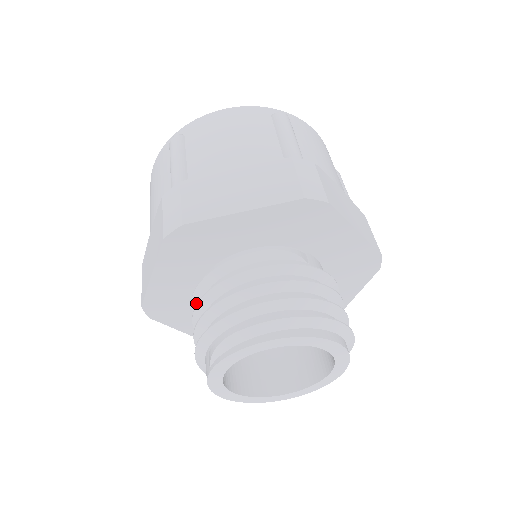
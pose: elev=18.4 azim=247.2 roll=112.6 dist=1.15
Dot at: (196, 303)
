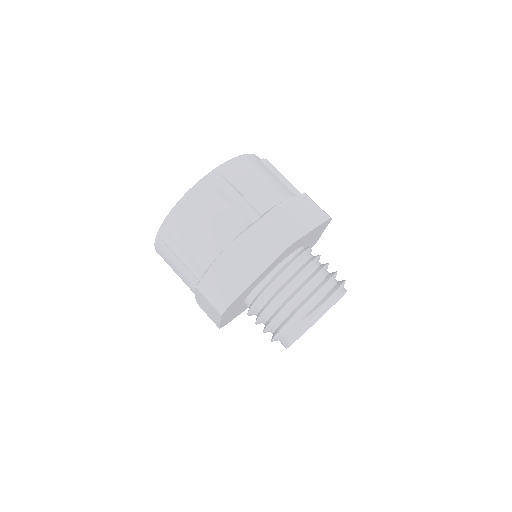
Dot at: (266, 293)
